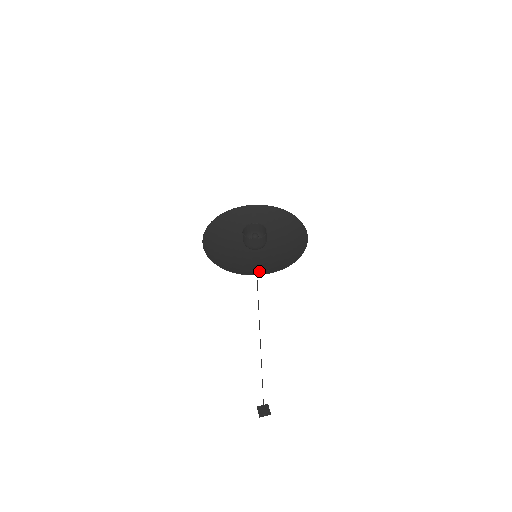
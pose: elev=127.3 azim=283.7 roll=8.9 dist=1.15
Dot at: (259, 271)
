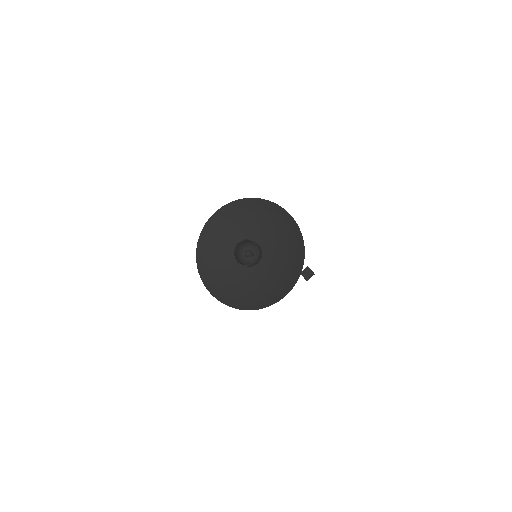
Dot at: (274, 295)
